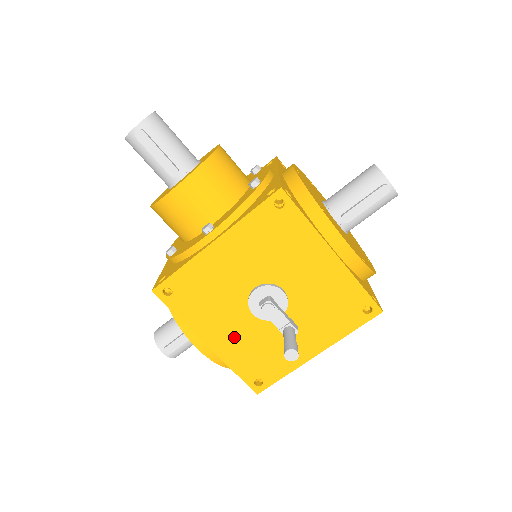
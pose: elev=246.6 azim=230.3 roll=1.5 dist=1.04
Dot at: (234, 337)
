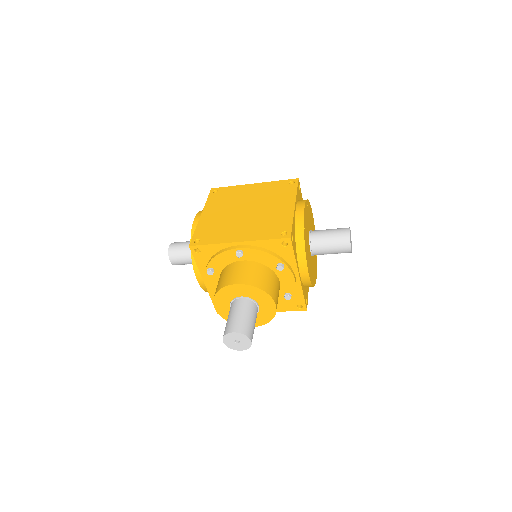
Dot at: occluded
